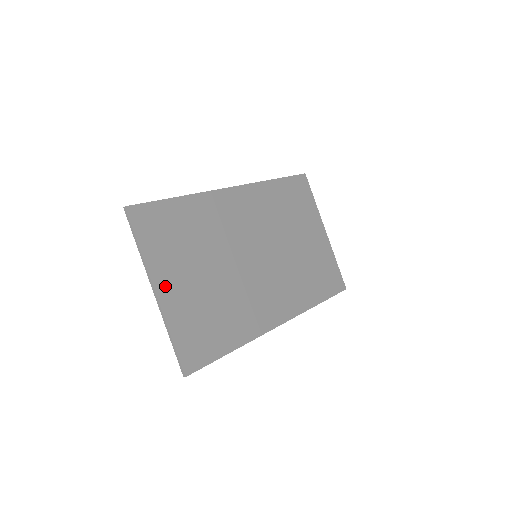
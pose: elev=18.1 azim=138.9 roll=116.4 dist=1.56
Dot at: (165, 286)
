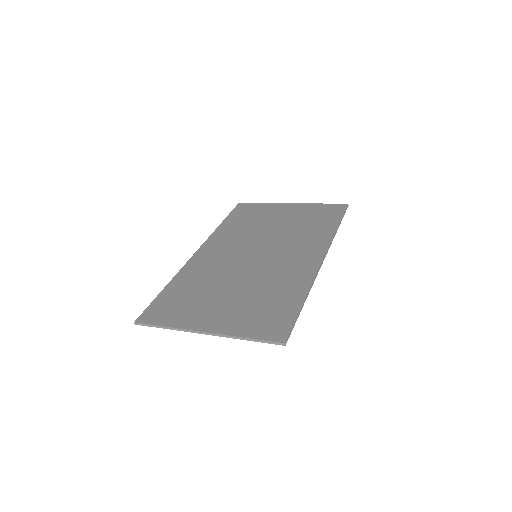
Dot at: (207, 324)
